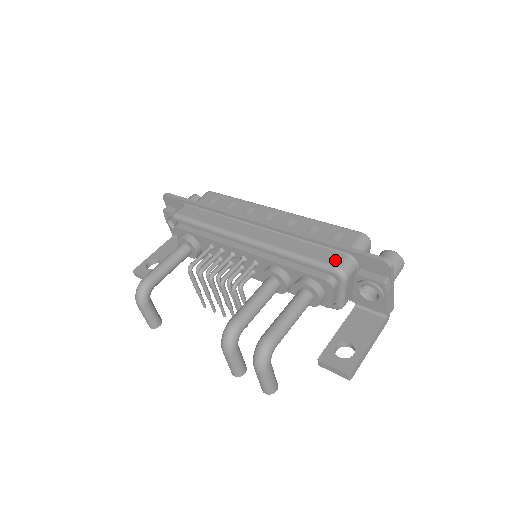
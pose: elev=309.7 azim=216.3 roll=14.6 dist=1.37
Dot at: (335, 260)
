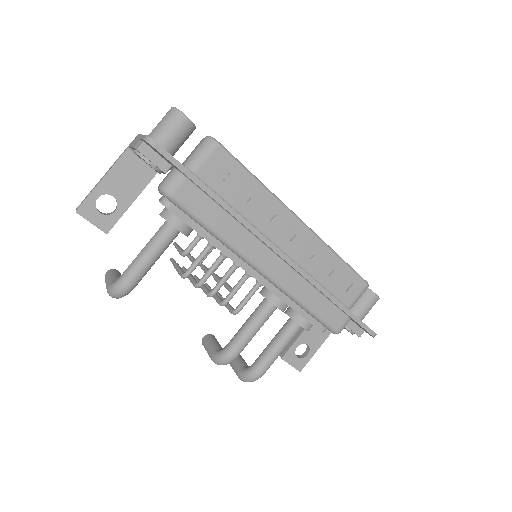
Dot at: (339, 323)
